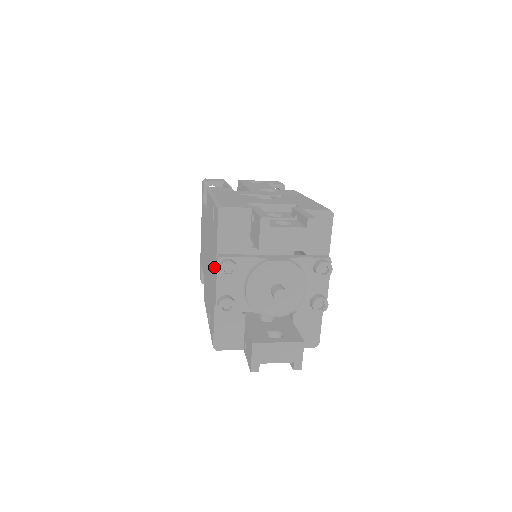
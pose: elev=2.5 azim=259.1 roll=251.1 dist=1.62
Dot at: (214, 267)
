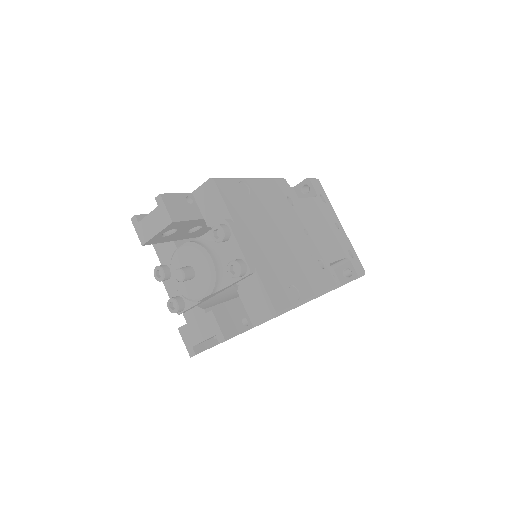
Dot at: occluded
